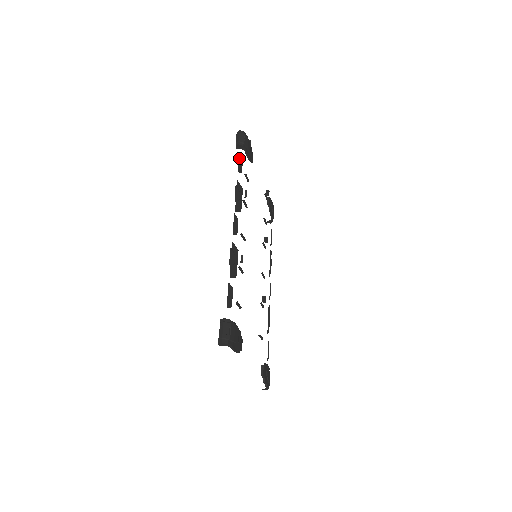
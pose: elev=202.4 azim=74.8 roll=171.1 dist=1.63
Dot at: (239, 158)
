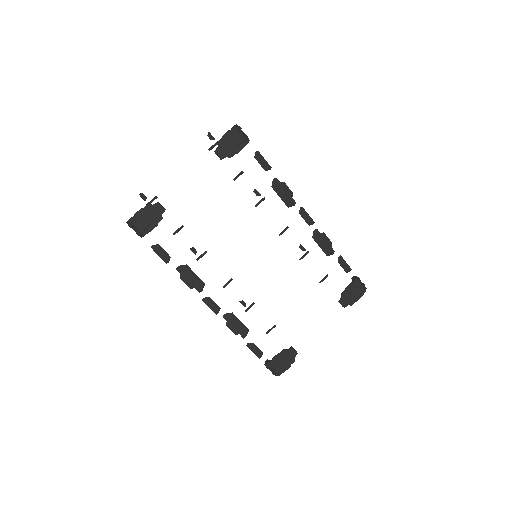
Dot at: (156, 251)
